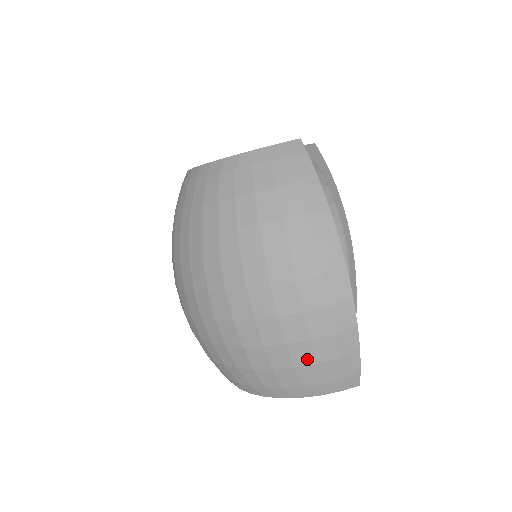
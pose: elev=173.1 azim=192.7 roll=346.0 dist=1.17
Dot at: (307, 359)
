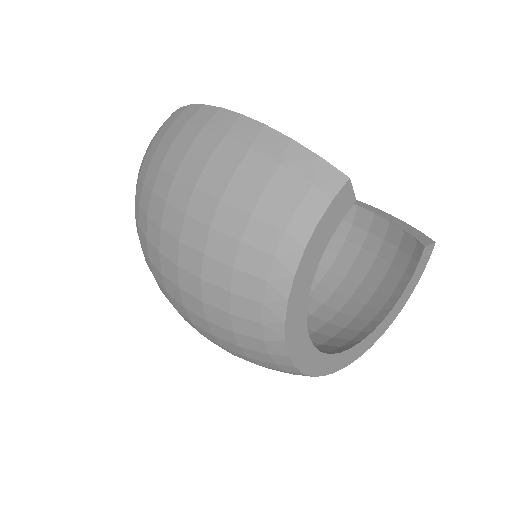
Dot at: (252, 193)
